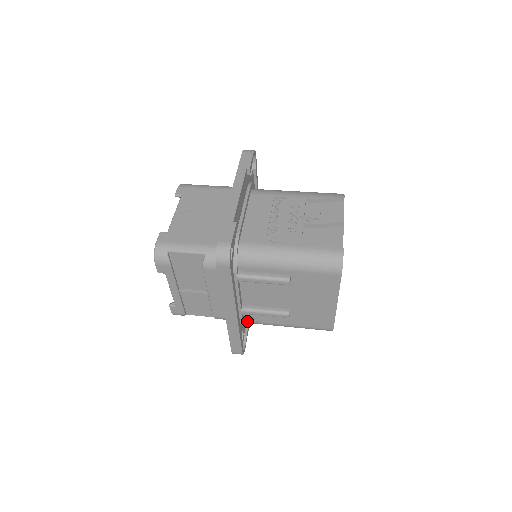
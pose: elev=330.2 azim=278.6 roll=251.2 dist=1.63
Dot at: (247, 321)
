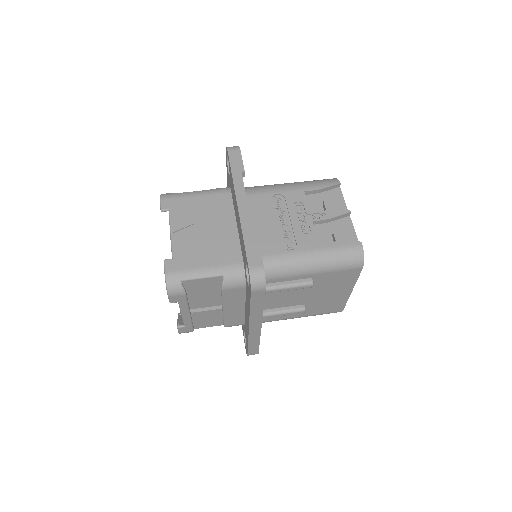
Dot at: occluded
